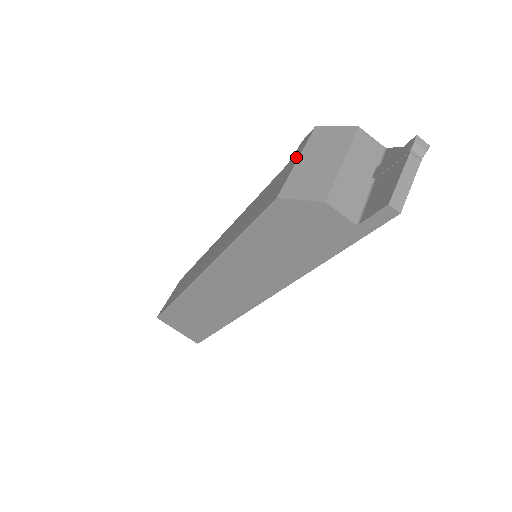
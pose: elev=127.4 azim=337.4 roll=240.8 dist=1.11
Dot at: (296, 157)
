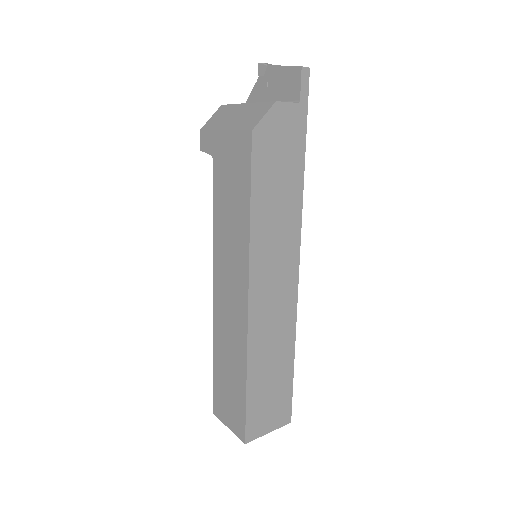
Dot at: (218, 138)
